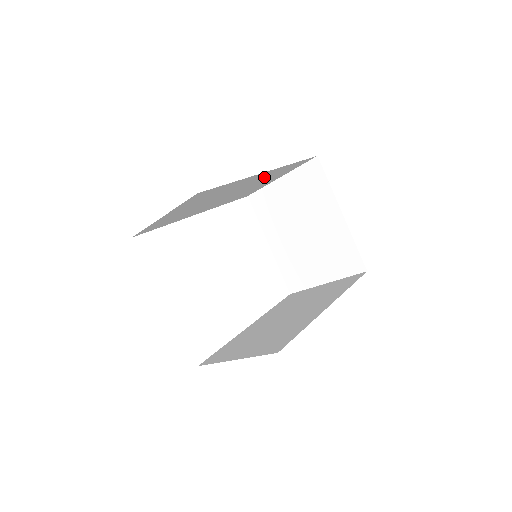
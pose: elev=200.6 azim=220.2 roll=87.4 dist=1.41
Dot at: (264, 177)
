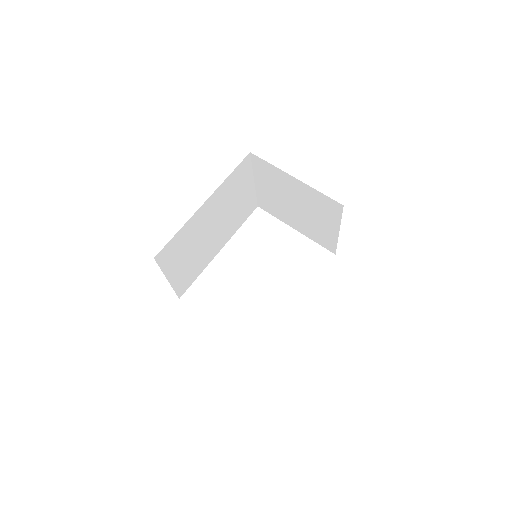
Dot at: (221, 200)
